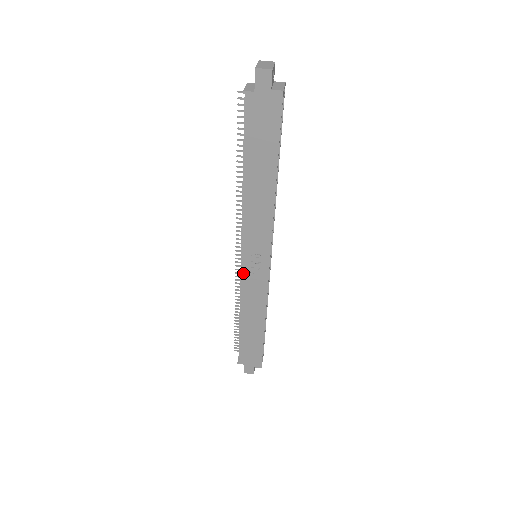
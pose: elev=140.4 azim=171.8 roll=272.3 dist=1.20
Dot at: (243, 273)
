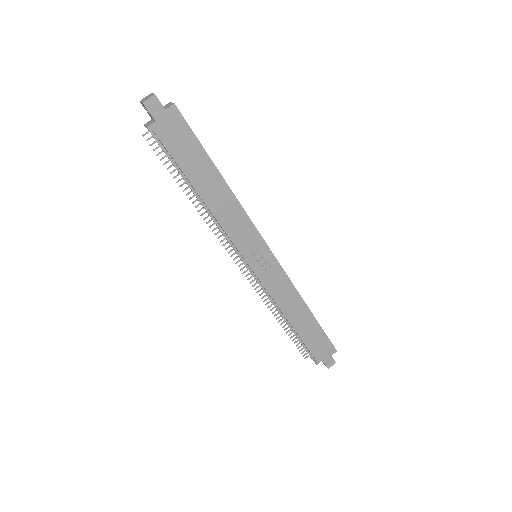
Dot at: (258, 277)
